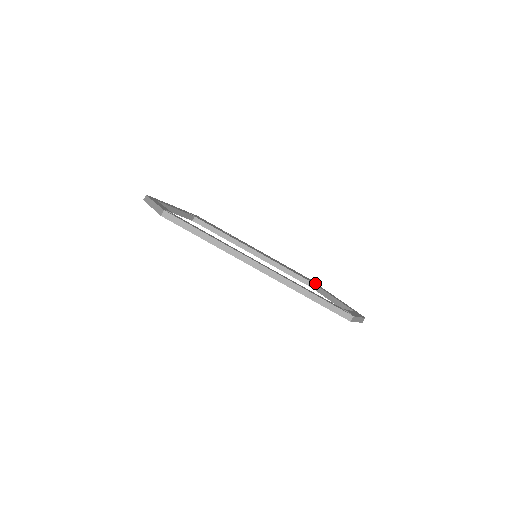
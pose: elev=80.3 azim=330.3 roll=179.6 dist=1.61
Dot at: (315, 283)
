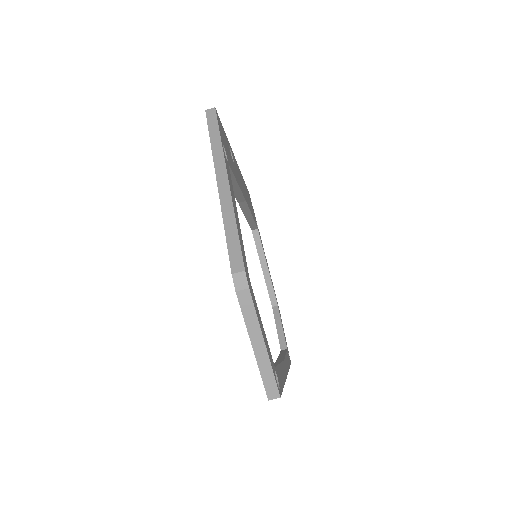
Dot at: occluded
